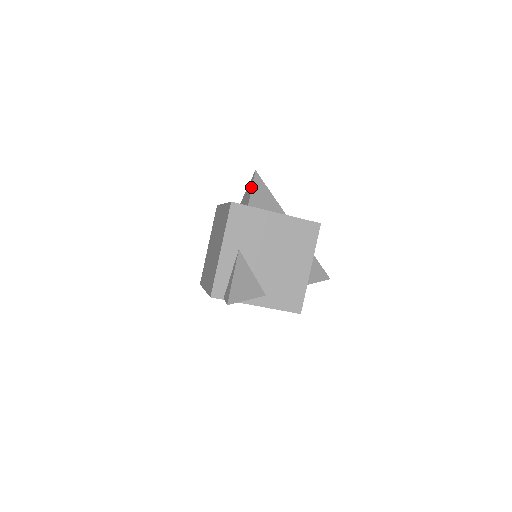
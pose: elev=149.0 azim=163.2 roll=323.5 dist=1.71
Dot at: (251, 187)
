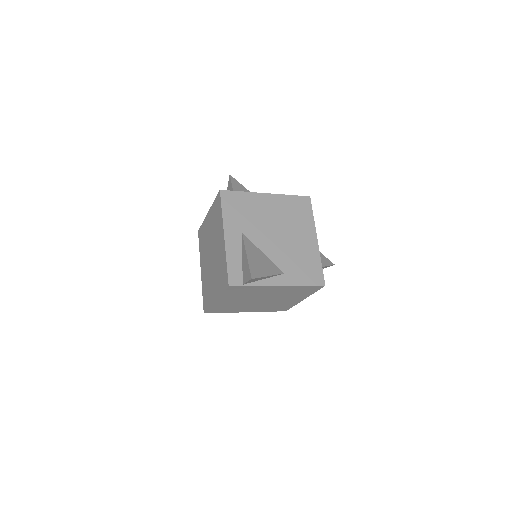
Dot at: (231, 187)
